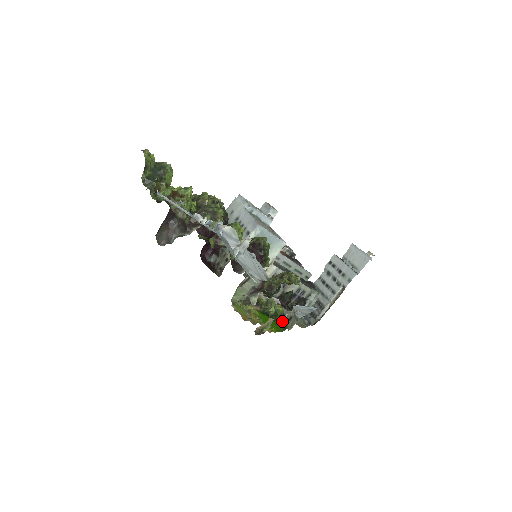
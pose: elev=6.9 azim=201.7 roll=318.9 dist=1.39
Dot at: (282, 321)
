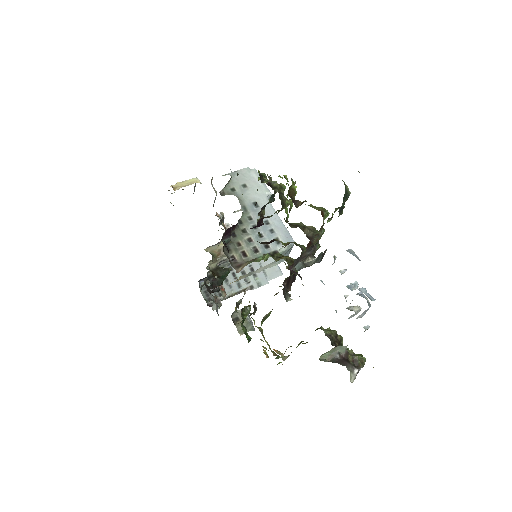
Dot at: (246, 329)
